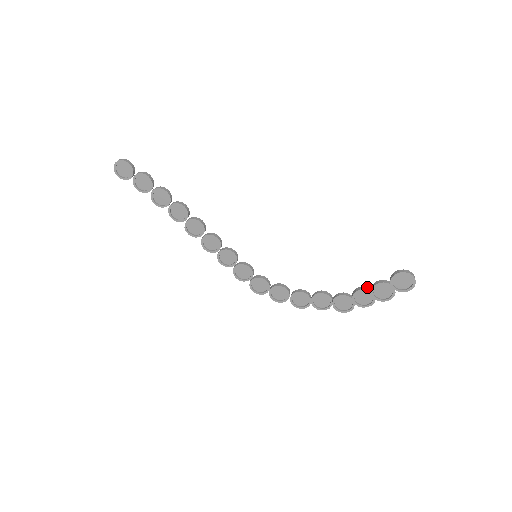
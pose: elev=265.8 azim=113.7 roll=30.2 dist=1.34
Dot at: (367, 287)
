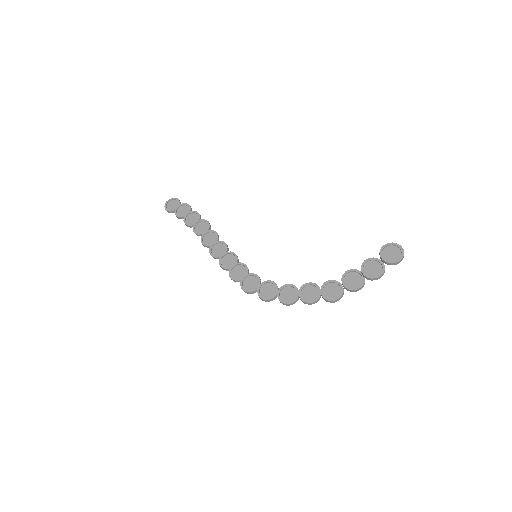
Dot at: (357, 271)
